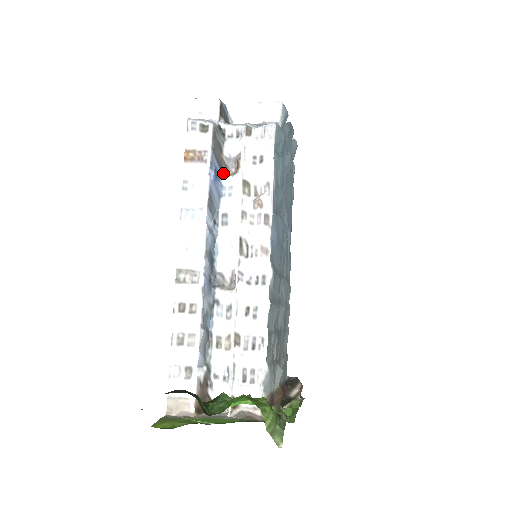
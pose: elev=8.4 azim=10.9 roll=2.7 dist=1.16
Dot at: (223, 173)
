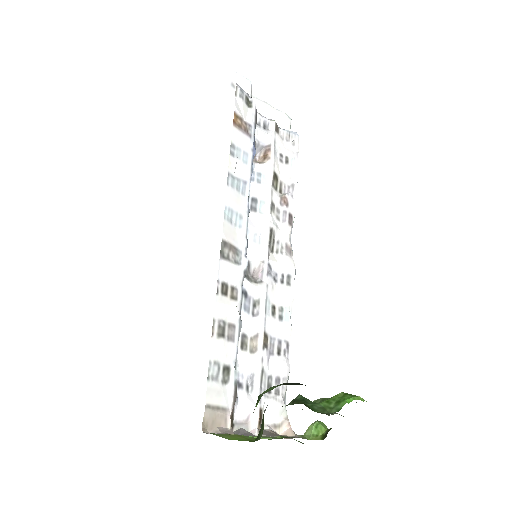
Dot at: occluded
